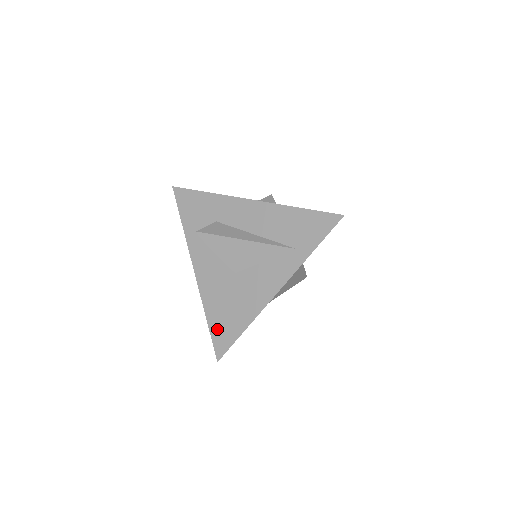
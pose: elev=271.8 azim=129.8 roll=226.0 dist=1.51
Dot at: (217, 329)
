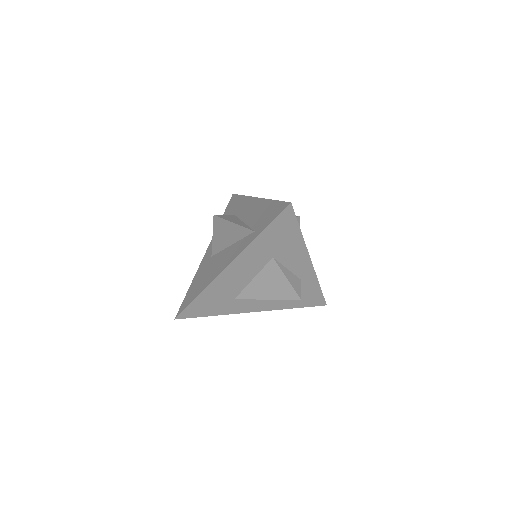
Dot at: (189, 294)
